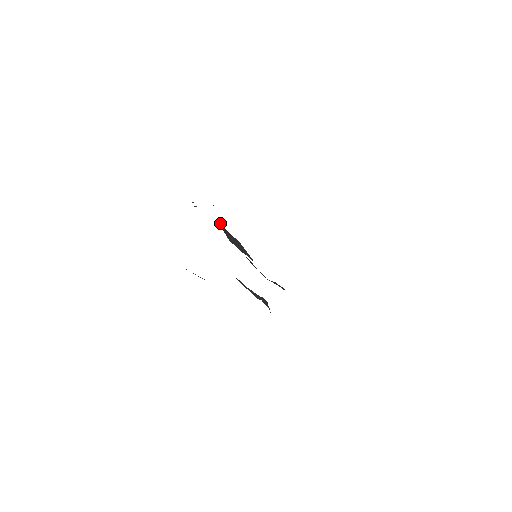
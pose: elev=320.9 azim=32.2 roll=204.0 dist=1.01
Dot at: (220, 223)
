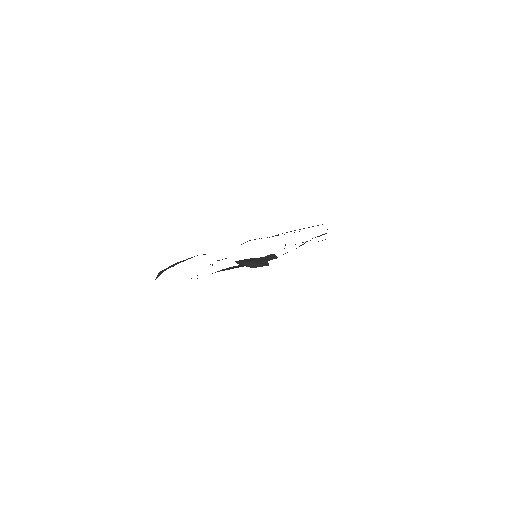
Dot at: occluded
